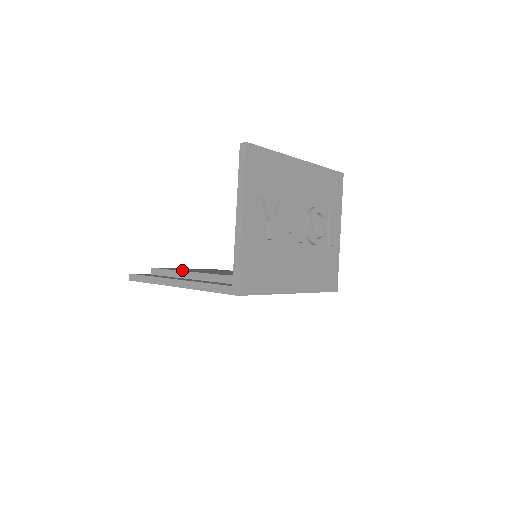
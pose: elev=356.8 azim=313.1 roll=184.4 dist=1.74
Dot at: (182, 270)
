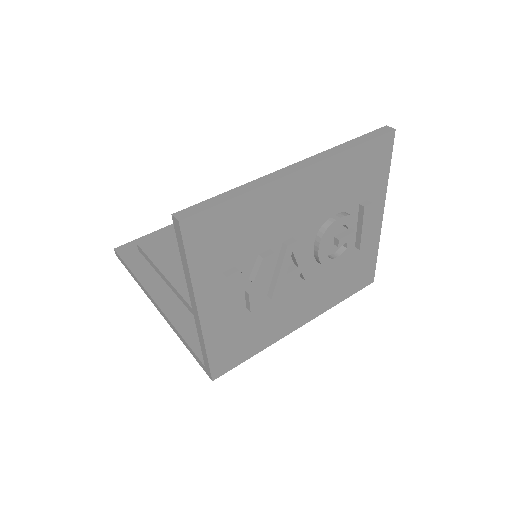
Dot at: (166, 269)
